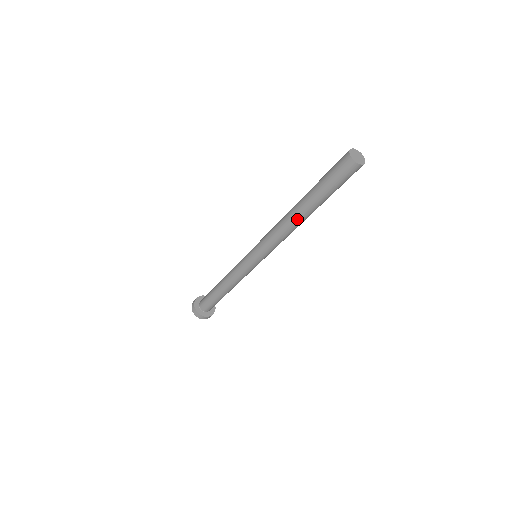
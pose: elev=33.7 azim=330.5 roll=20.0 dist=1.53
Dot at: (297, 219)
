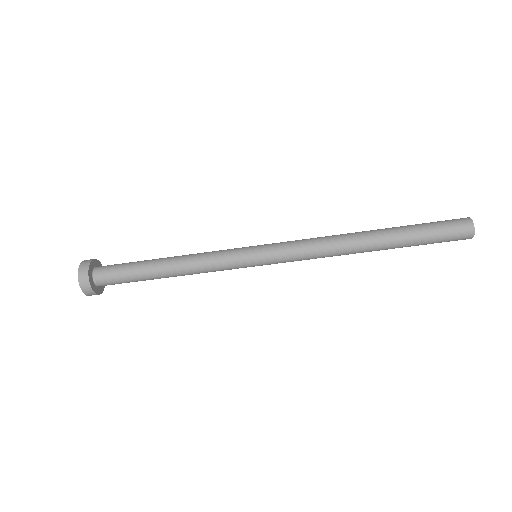
Dot at: (361, 239)
